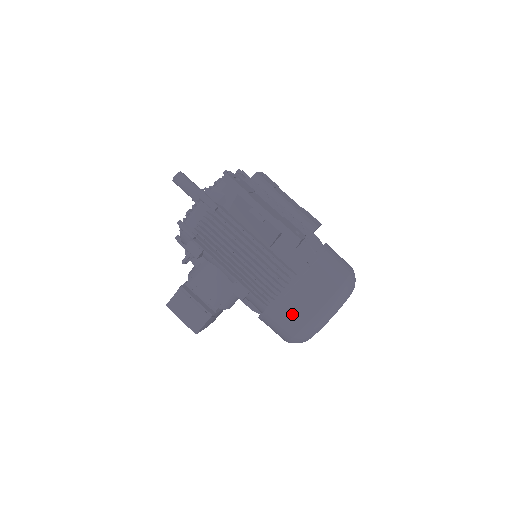
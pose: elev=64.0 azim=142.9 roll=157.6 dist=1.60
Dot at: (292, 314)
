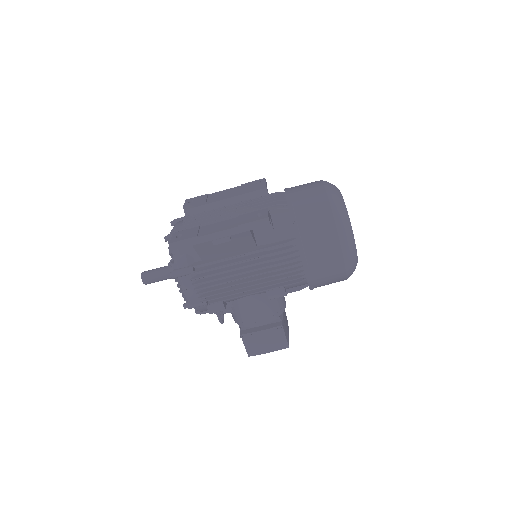
Dot at: (326, 264)
